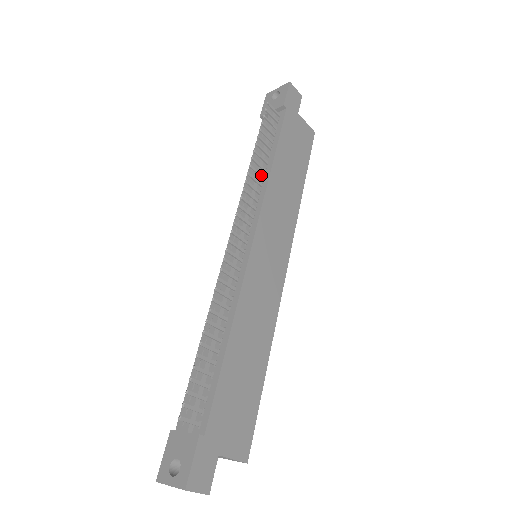
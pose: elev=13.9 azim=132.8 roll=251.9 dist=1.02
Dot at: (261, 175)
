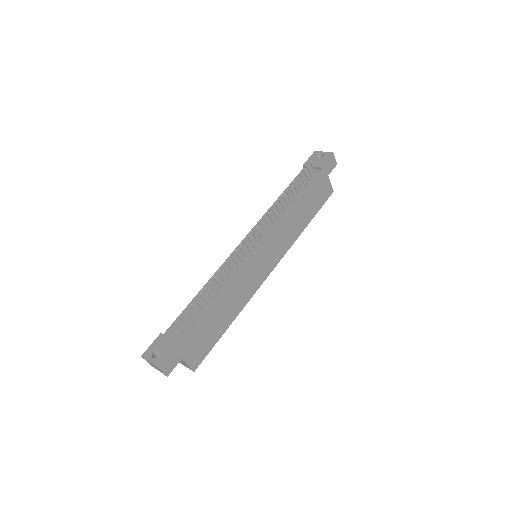
Dot at: (284, 208)
